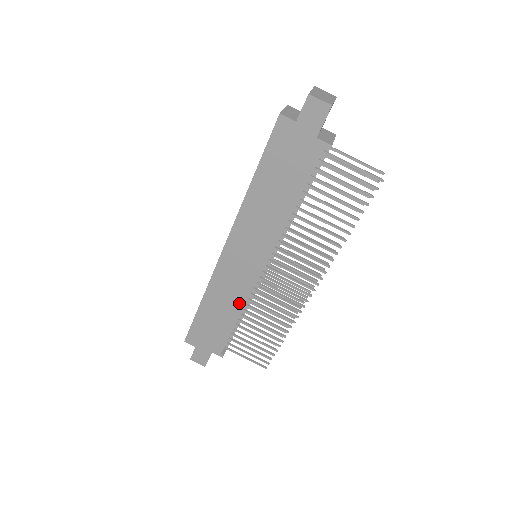
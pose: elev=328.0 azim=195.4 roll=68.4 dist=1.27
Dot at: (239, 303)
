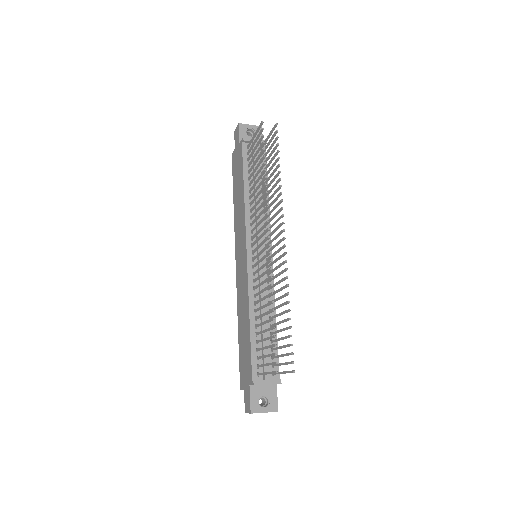
Dot at: (247, 301)
